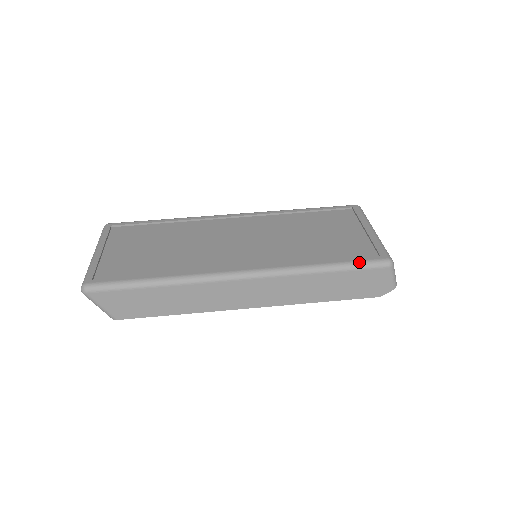
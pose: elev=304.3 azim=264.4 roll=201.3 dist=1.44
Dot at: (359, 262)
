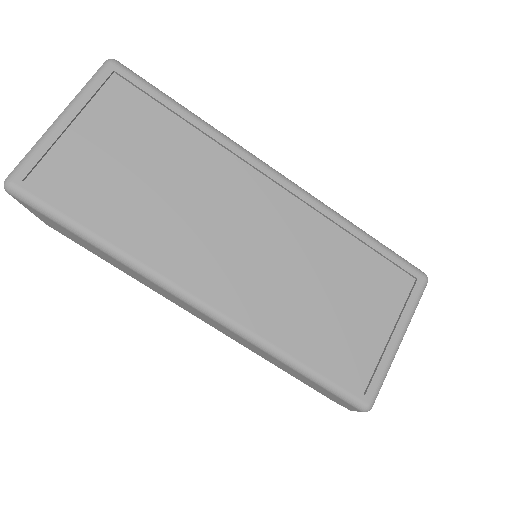
Dot at: (336, 387)
